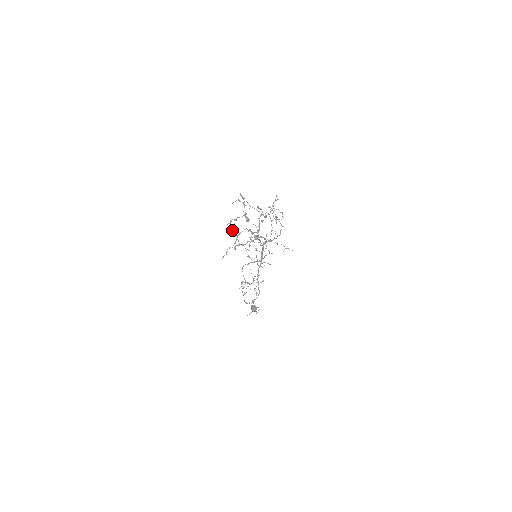
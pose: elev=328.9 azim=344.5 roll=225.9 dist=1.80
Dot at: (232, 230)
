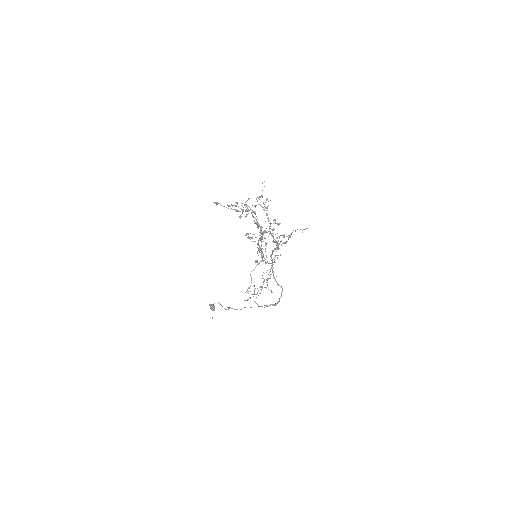
Dot at: occluded
